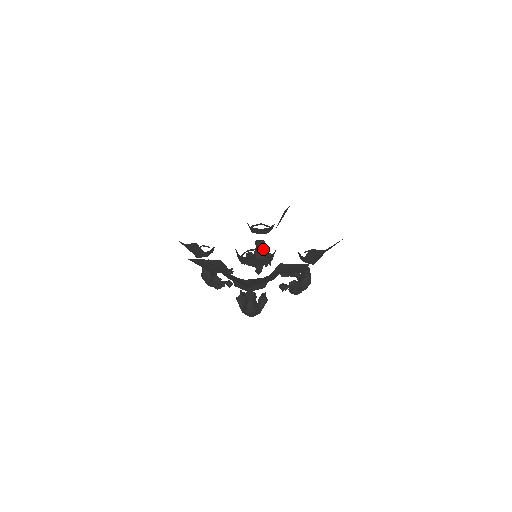
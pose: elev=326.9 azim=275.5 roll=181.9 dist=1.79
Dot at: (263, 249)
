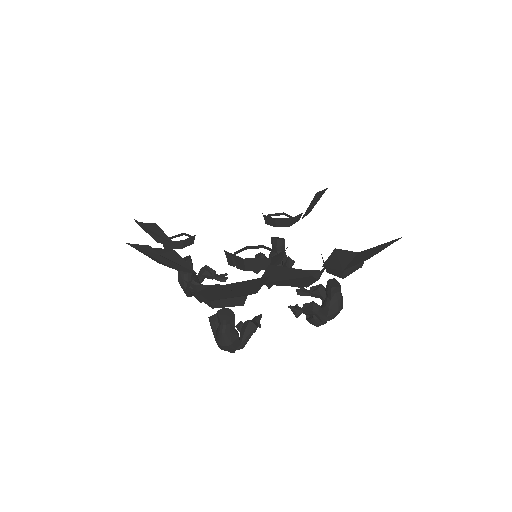
Dot at: occluded
